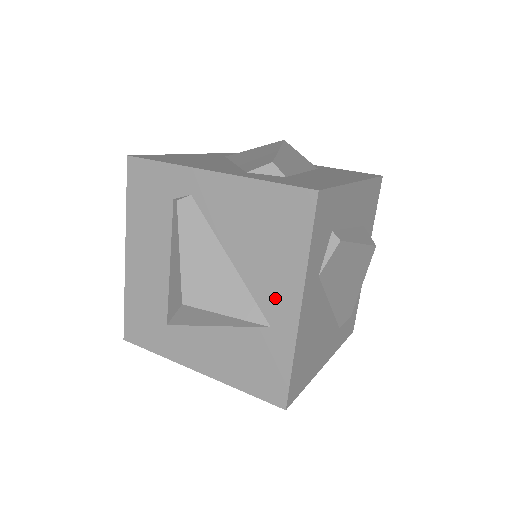
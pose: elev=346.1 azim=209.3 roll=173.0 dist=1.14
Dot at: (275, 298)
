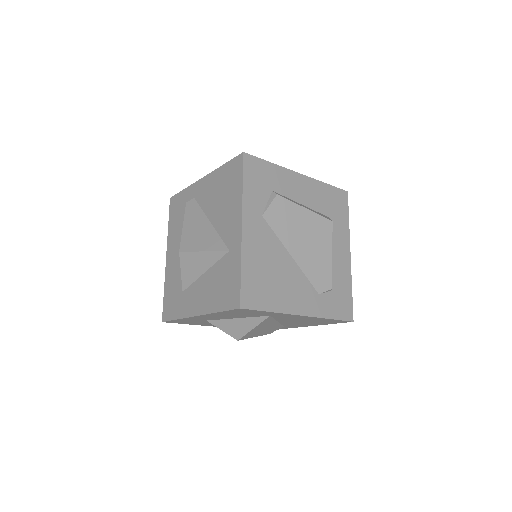
Dot at: (230, 229)
